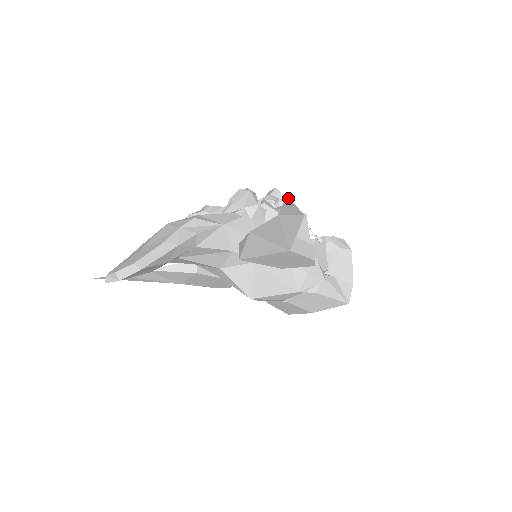
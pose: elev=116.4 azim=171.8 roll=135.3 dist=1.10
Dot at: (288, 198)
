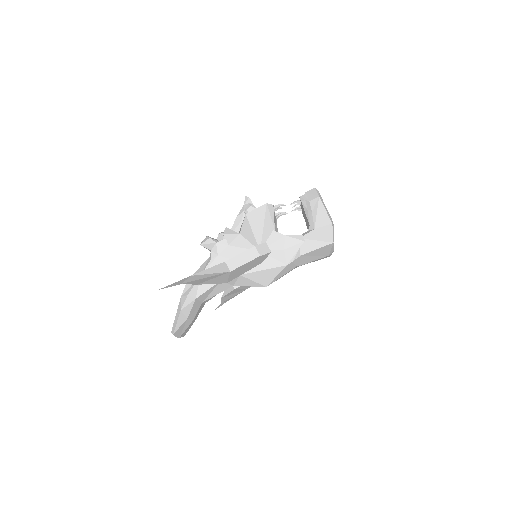
Dot at: (163, 288)
